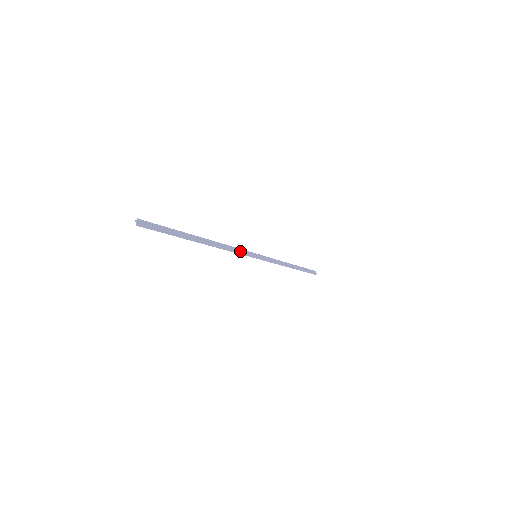
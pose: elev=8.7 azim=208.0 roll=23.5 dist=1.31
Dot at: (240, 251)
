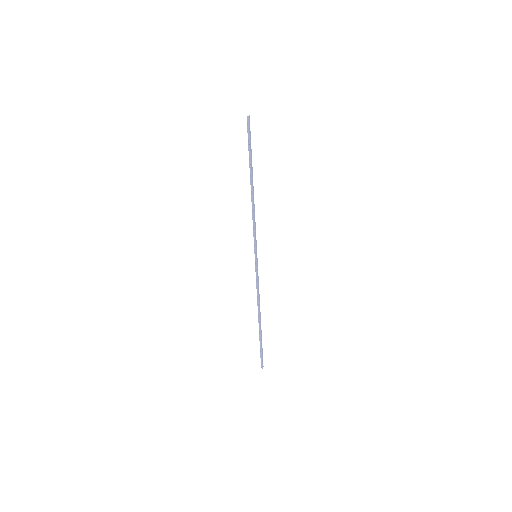
Dot at: (255, 231)
